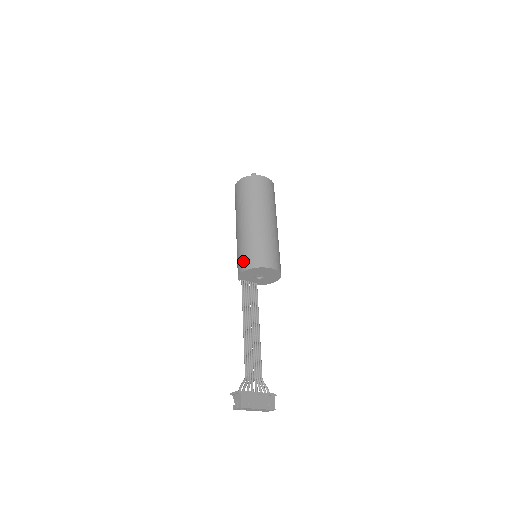
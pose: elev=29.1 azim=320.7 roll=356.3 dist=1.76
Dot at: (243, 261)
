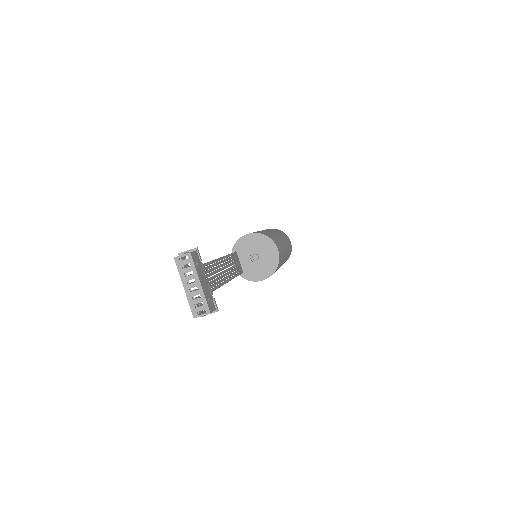
Dot at: occluded
